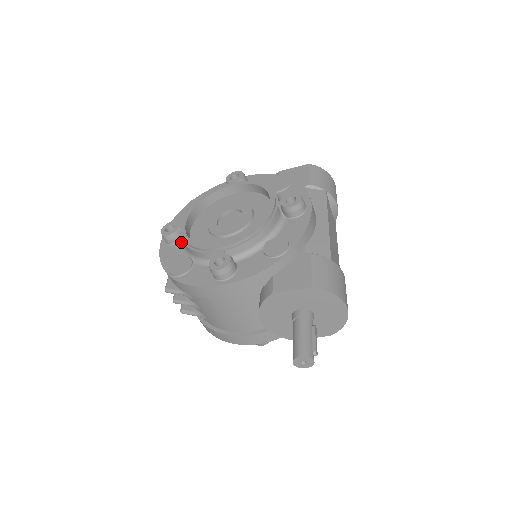
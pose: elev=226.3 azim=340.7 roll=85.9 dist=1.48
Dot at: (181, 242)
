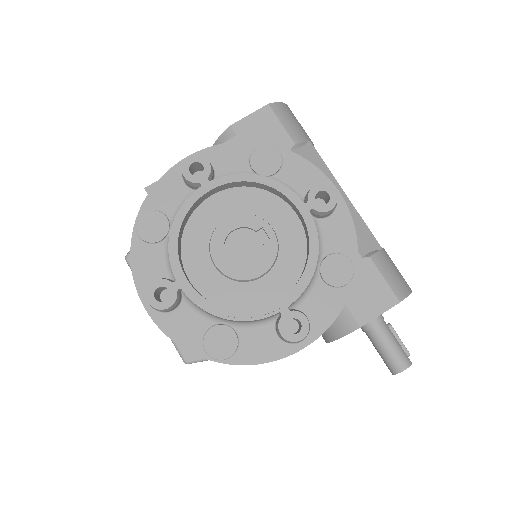
Dot at: (184, 302)
